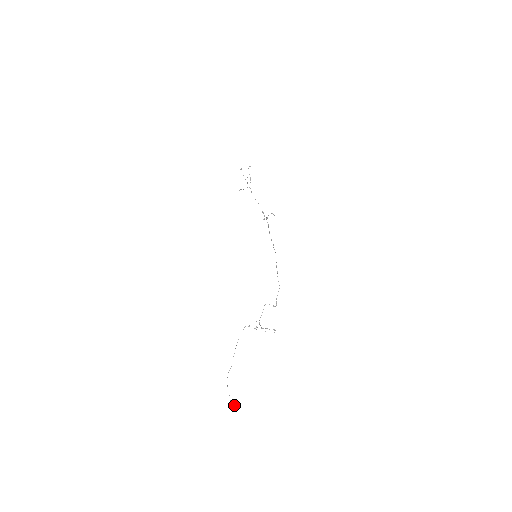
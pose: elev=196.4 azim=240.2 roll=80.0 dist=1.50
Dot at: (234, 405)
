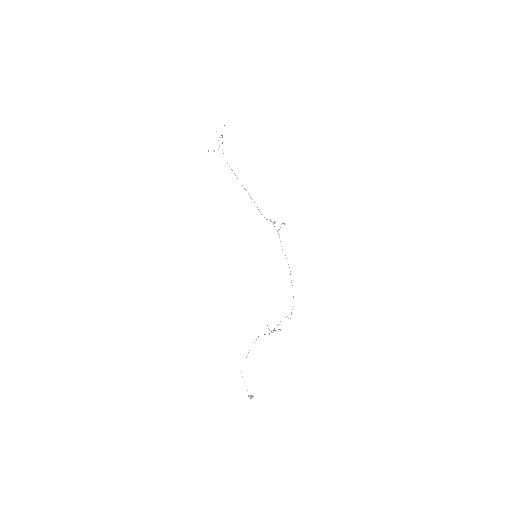
Dot at: occluded
